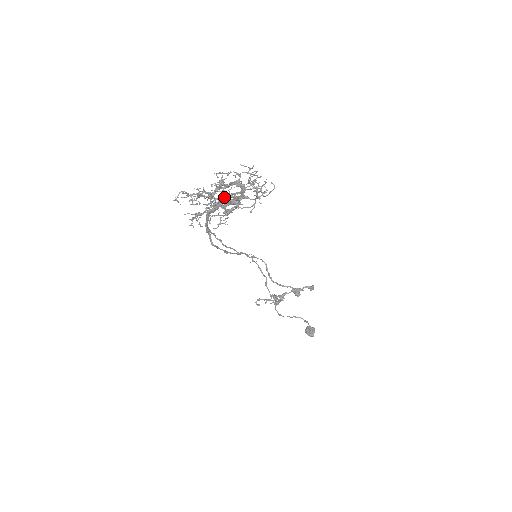
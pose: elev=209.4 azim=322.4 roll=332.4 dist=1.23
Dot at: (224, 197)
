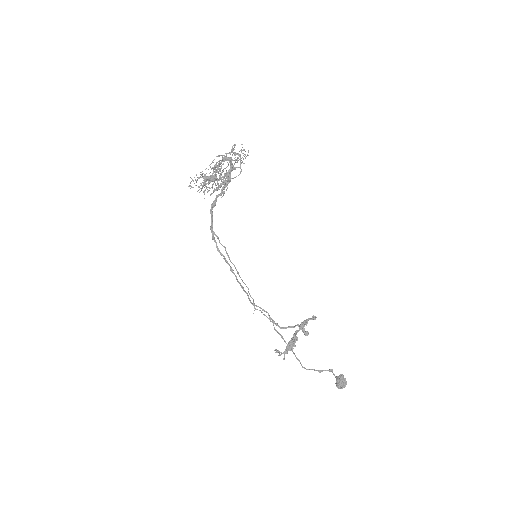
Dot at: occluded
